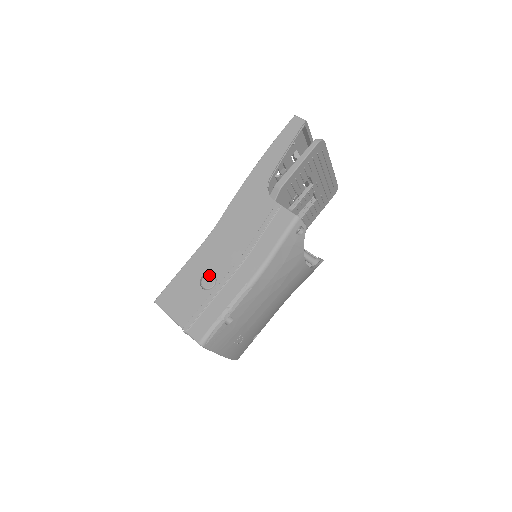
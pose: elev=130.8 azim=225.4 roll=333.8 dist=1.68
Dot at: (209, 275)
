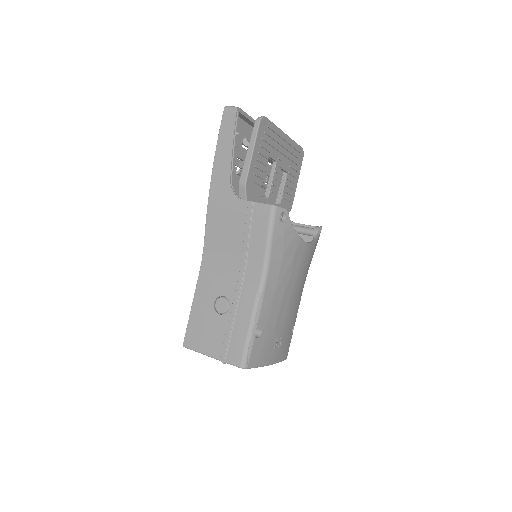
Dot at: (220, 299)
